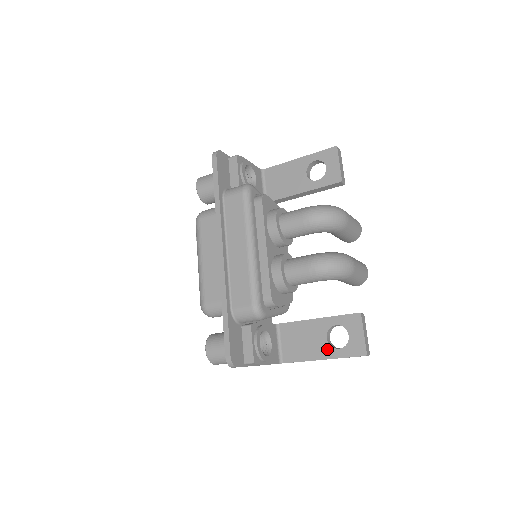
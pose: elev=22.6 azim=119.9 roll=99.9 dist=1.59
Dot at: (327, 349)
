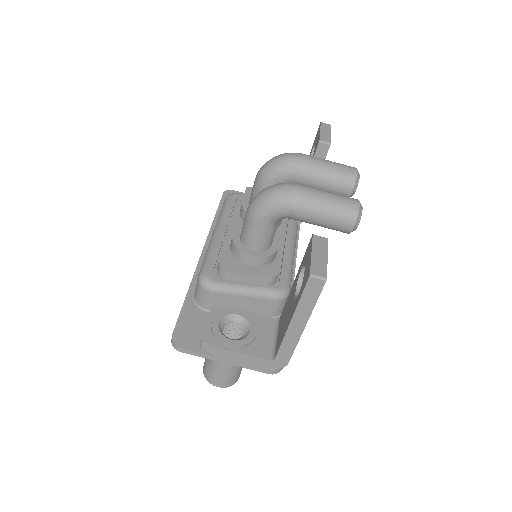
Dot at: (293, 305)
